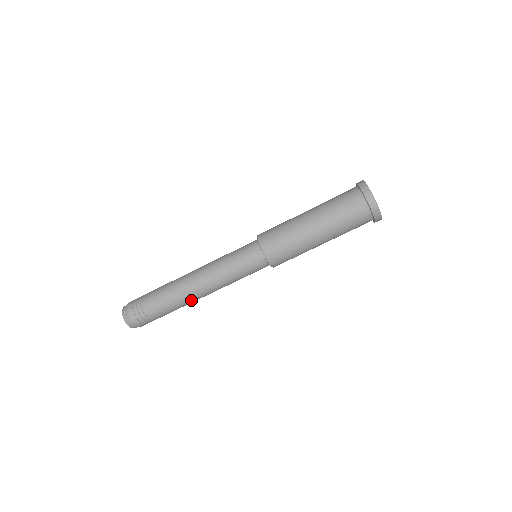
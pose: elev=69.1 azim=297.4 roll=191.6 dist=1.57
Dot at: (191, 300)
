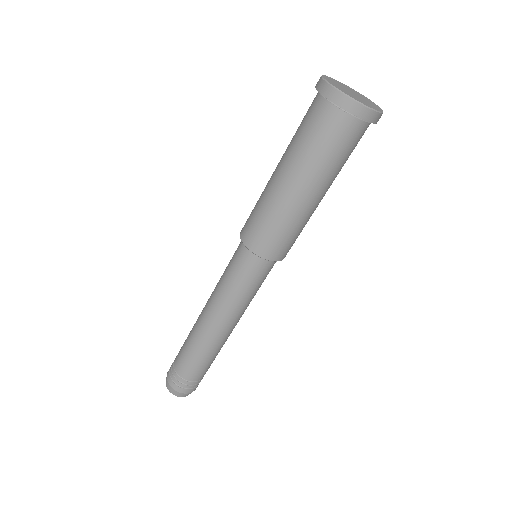
Dot at: occluded
